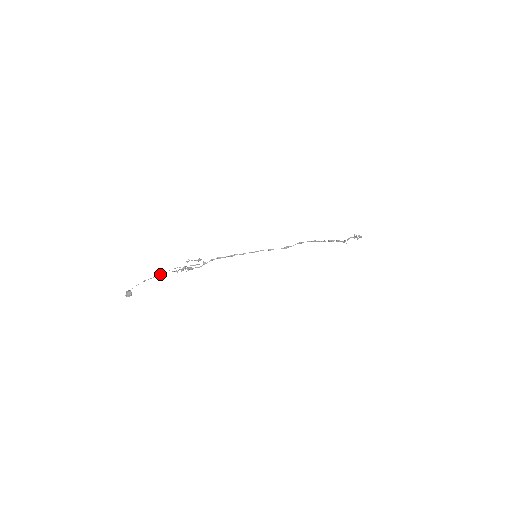
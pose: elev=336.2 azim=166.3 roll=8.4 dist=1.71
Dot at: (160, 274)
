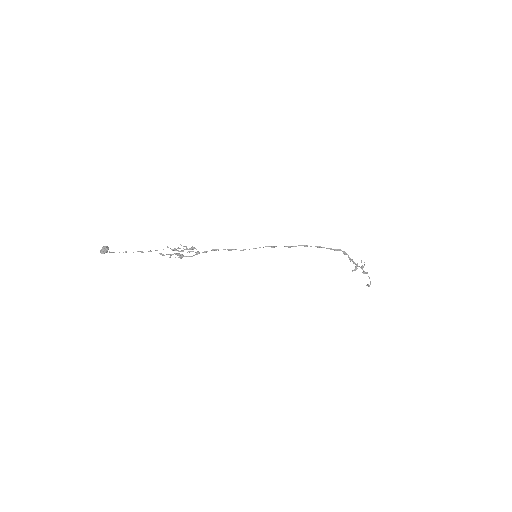
Dot at: occluded
